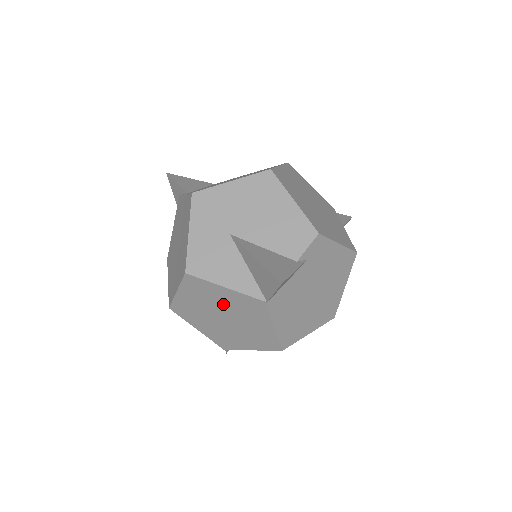
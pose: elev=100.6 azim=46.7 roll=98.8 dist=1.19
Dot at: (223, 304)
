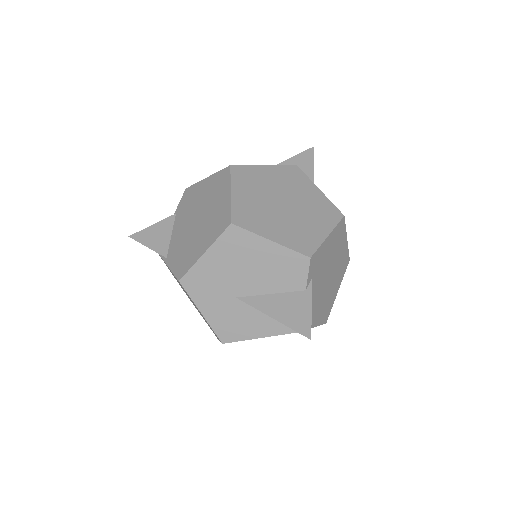
Dot at: occluded
